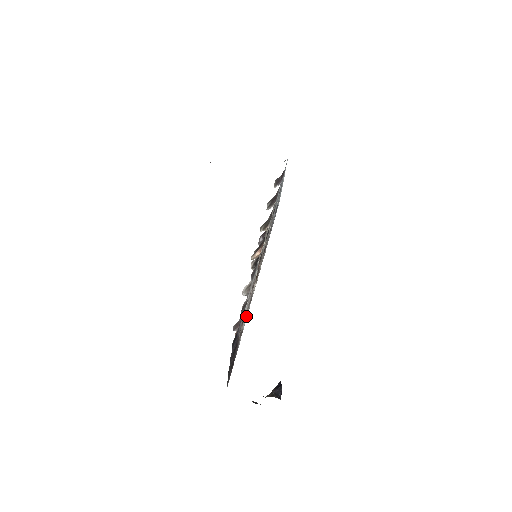
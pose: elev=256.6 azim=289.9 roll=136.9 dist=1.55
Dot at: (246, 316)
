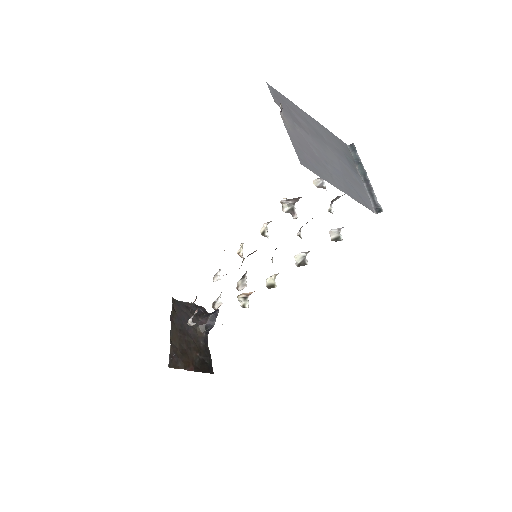
Dot at: occluded
